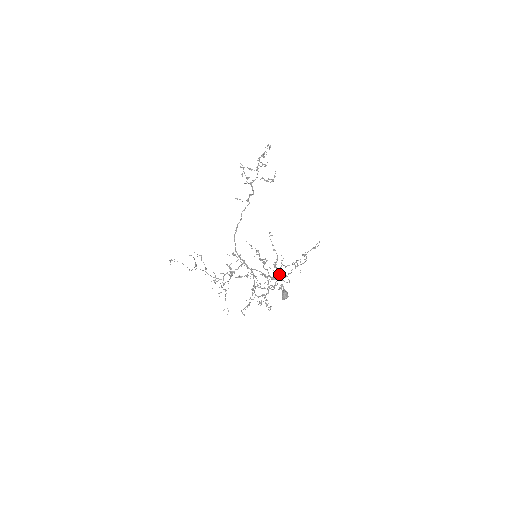
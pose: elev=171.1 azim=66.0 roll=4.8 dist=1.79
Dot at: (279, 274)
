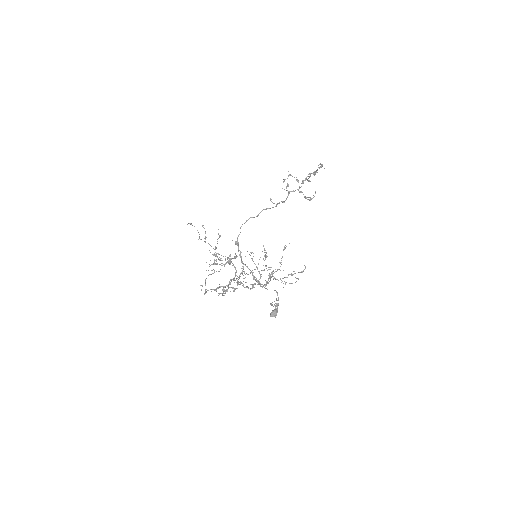
Dot at: occluded
